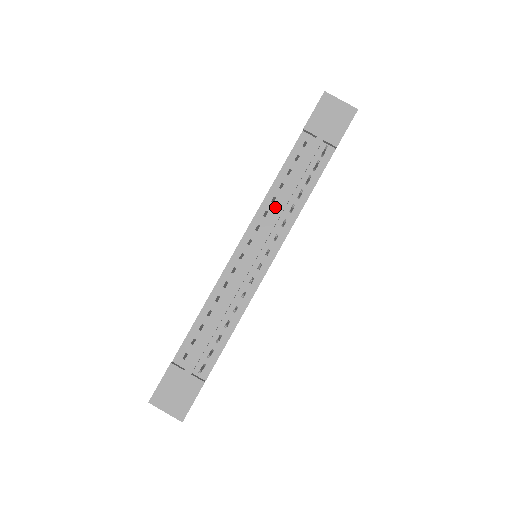
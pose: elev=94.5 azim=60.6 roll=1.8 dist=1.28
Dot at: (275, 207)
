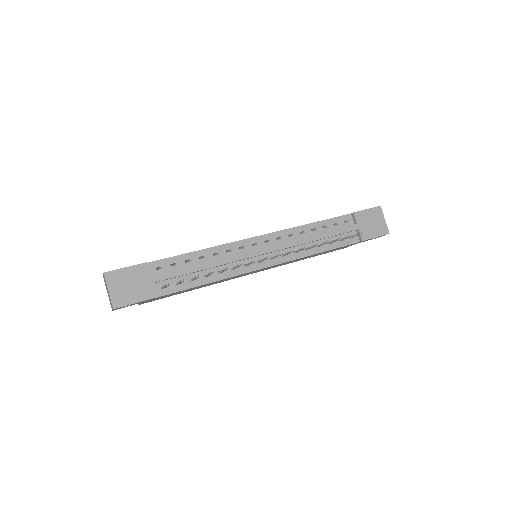
Dot at: (300, 237)
